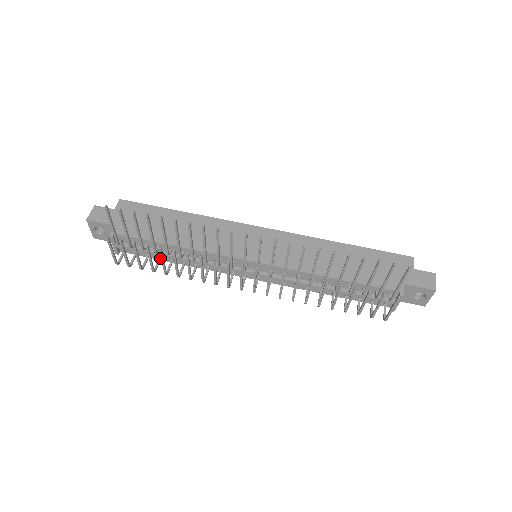
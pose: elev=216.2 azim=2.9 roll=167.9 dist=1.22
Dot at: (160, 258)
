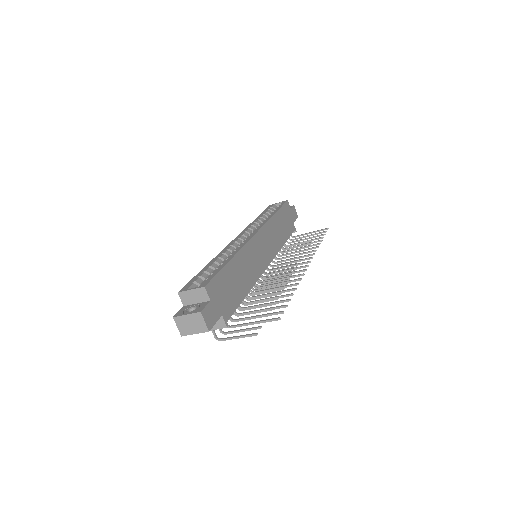
Dot at: occluded
